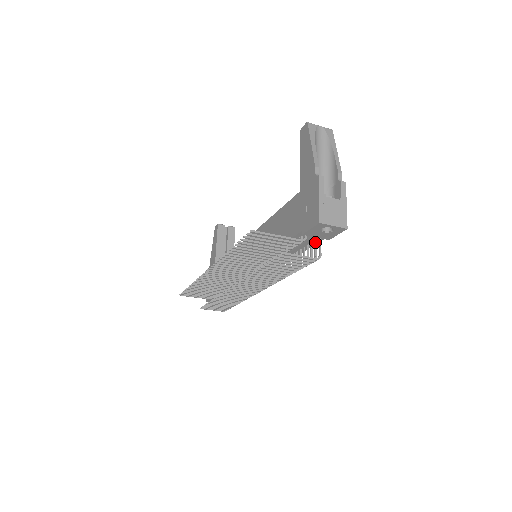
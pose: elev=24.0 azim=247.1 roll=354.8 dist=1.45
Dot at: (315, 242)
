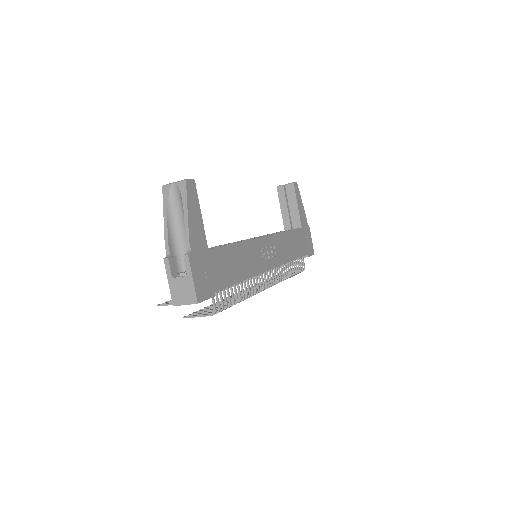
Dot at: (215, 294)
